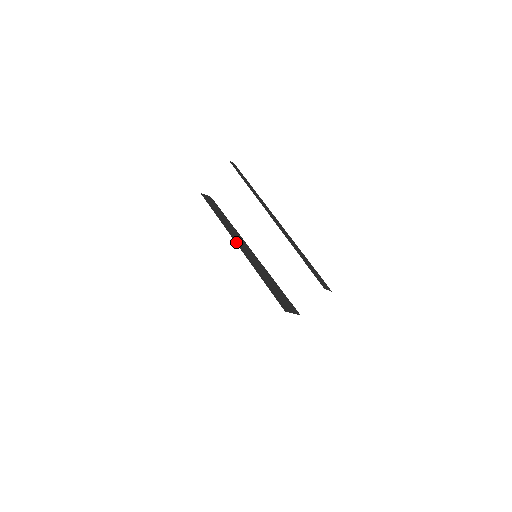
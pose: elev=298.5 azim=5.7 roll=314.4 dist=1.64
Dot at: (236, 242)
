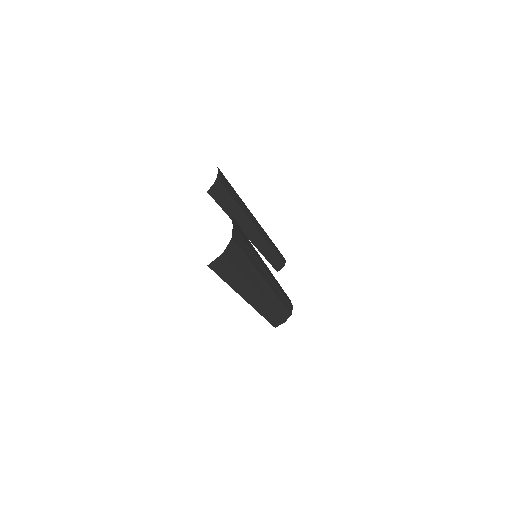
Dot at: occluded
